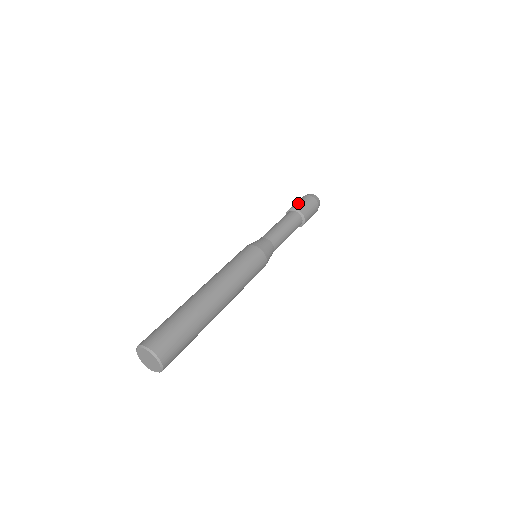
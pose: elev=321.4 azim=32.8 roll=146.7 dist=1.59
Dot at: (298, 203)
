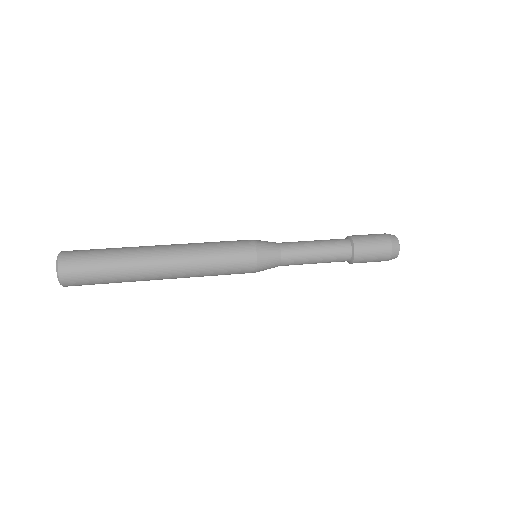
Dot at: (364, 236)
